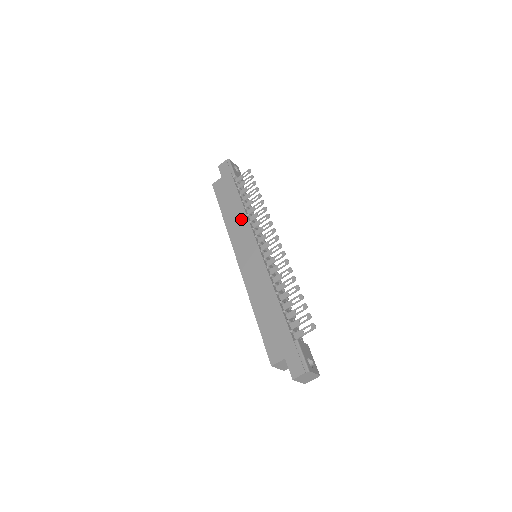
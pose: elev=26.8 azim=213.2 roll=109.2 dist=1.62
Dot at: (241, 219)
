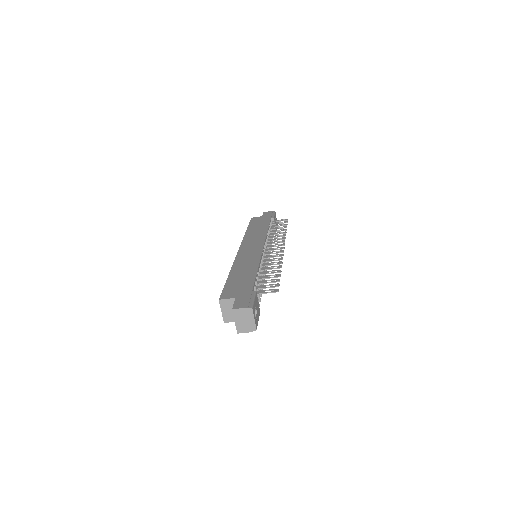
Dot at: (261, 233)
